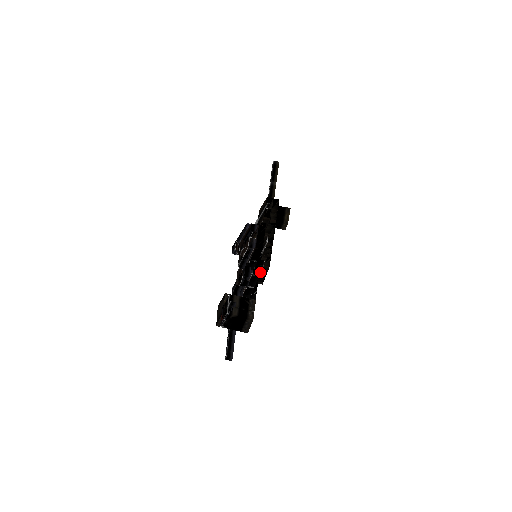
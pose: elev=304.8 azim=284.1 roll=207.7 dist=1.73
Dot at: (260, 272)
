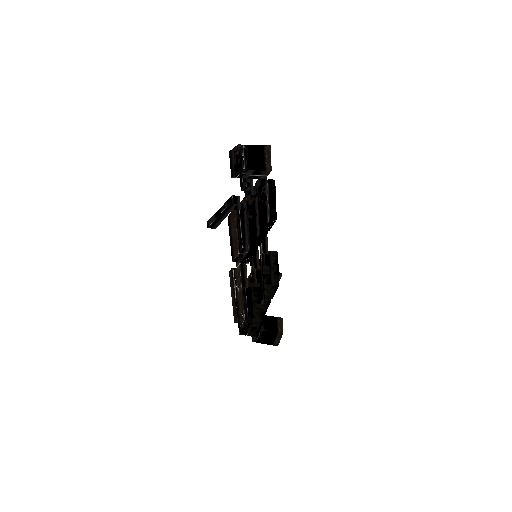
Dot at: occluded
